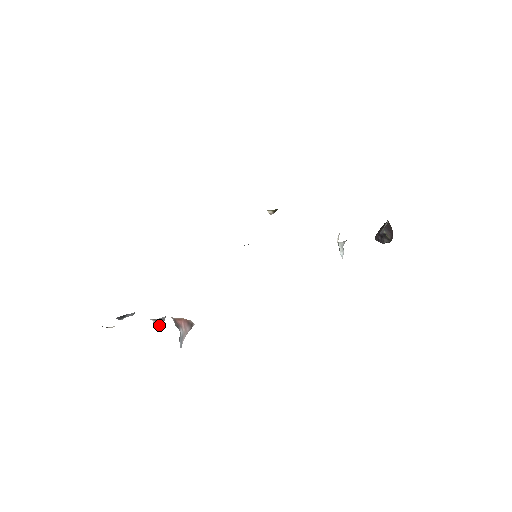
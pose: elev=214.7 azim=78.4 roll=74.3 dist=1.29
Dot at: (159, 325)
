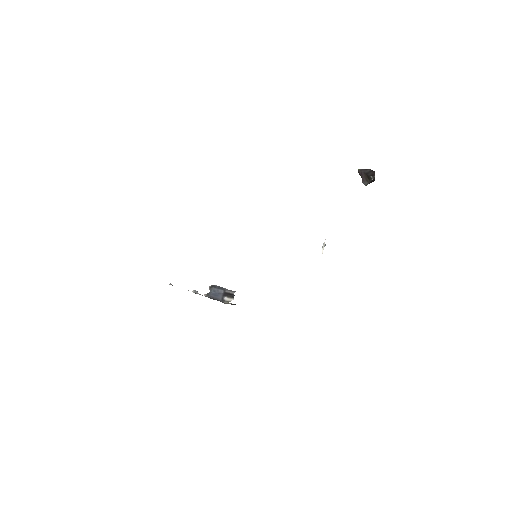
Dot at: occluded
